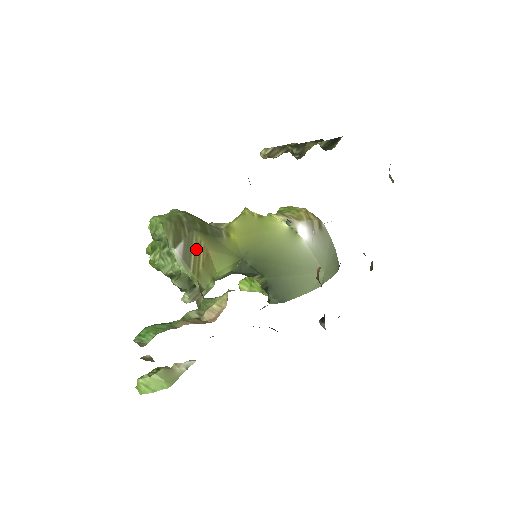
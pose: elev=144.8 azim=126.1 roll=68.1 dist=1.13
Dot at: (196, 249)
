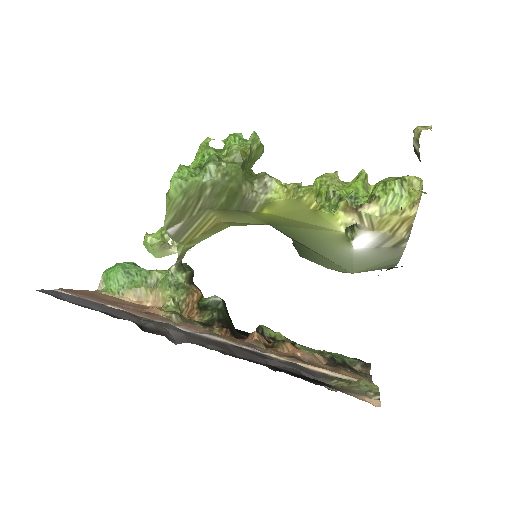
Dot at: (200, 224)
